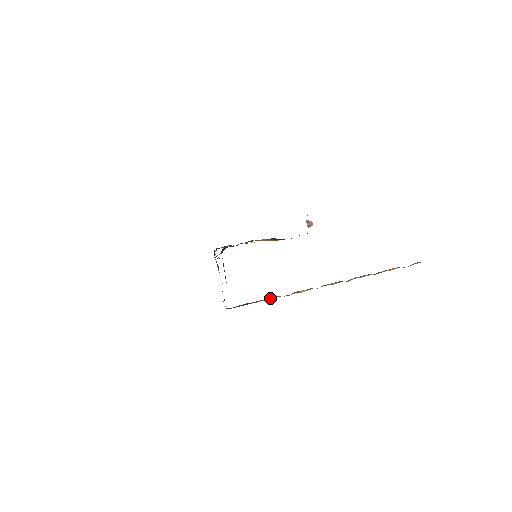
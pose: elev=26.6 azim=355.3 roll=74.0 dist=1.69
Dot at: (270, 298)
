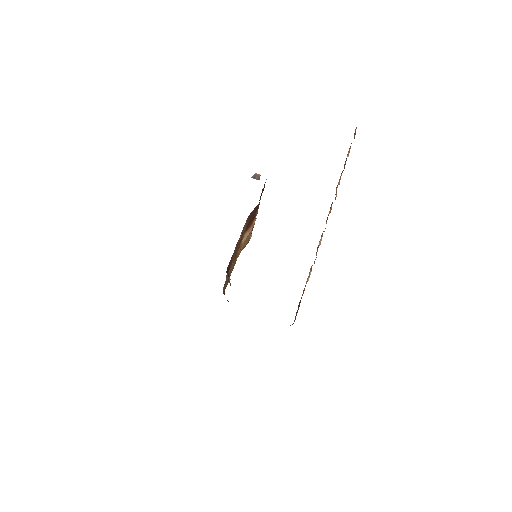
Dot at: (308, 277)
